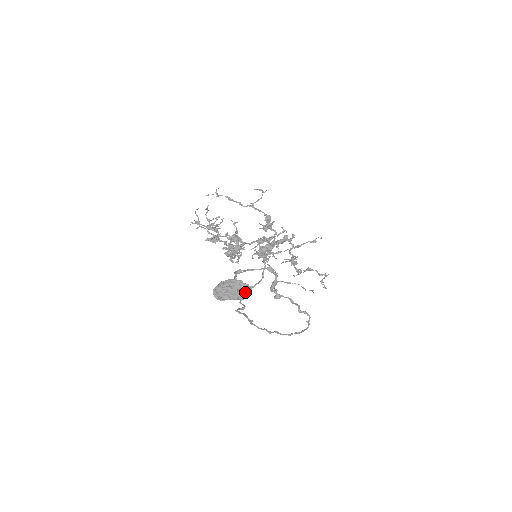
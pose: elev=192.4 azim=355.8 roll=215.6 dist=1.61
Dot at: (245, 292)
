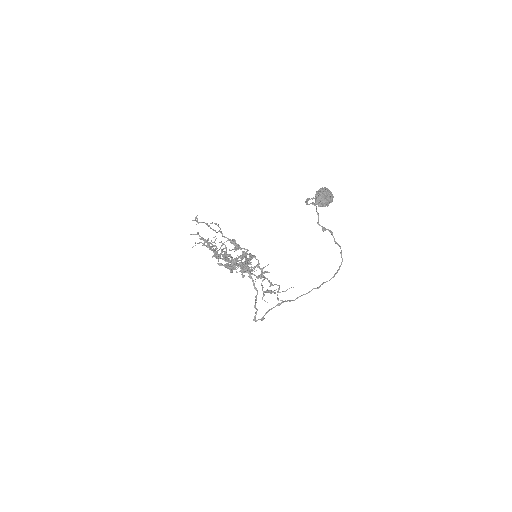
Dot at: (332, 195)
